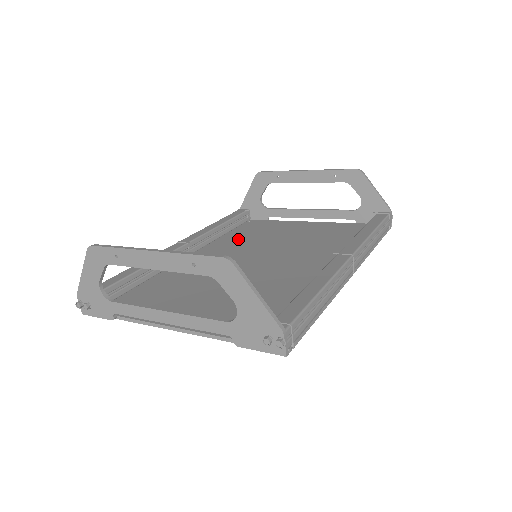
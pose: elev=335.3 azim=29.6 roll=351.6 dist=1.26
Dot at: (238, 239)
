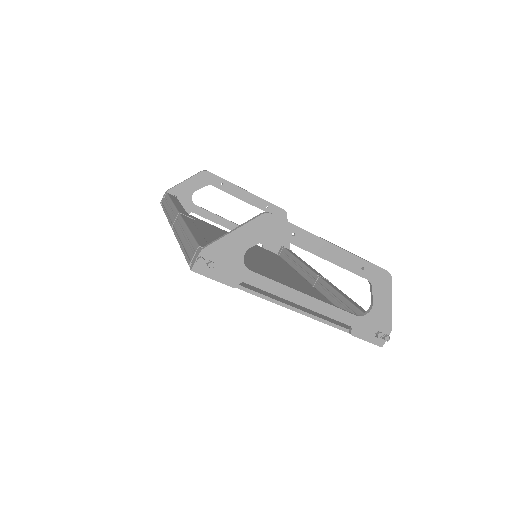
Dot at: (199, 228)
